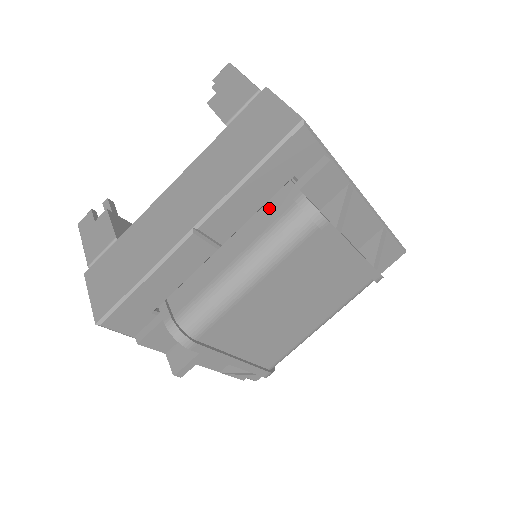
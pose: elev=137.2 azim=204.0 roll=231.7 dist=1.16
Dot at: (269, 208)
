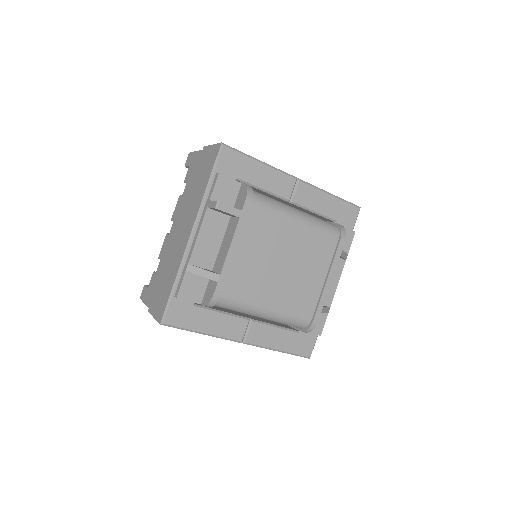
Dot at: occluded
